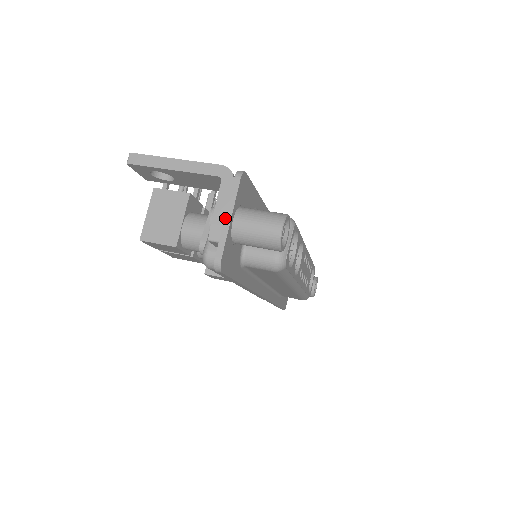
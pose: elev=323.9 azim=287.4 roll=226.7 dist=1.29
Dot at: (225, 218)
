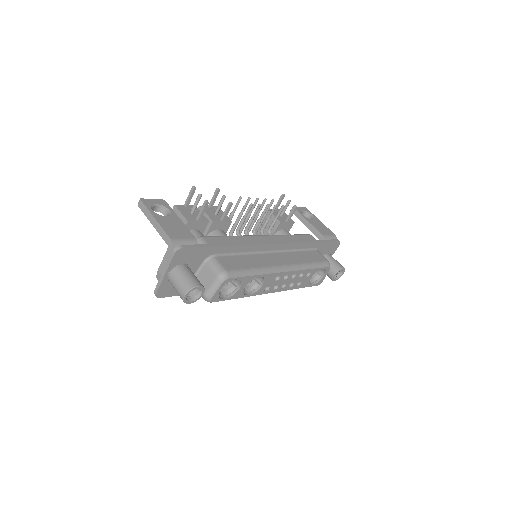
Dot at: (163, 272)
